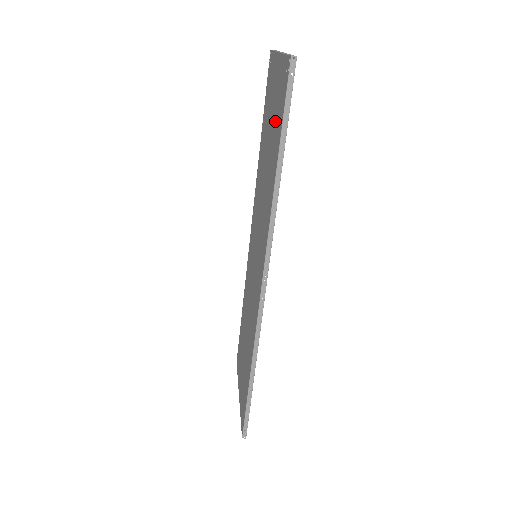
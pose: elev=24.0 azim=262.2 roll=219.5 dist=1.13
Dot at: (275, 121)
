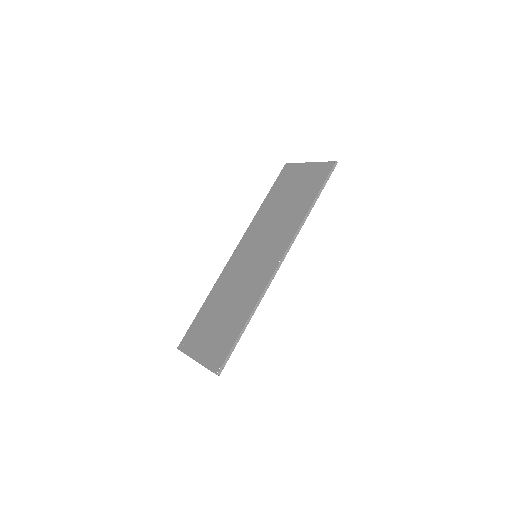
Dot at: (306, 186)
